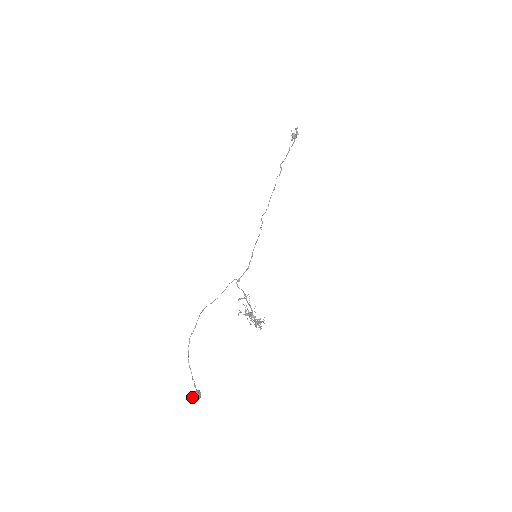
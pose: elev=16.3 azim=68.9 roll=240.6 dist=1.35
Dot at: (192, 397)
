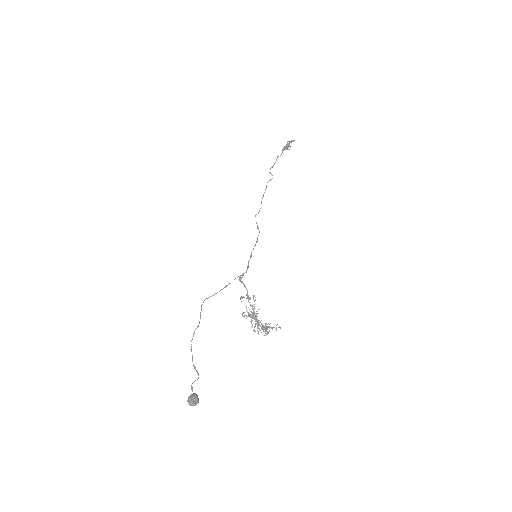
Dot at: (191, 401)
